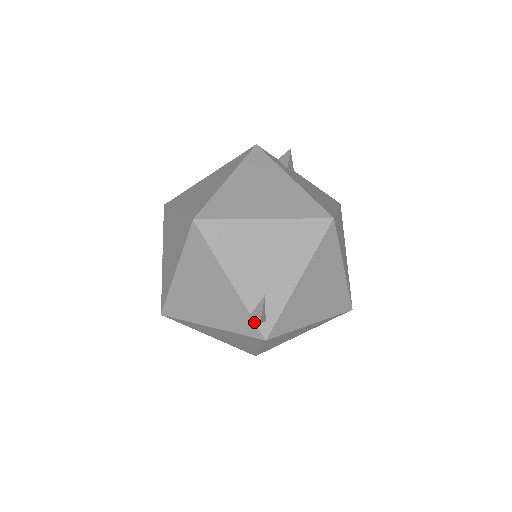
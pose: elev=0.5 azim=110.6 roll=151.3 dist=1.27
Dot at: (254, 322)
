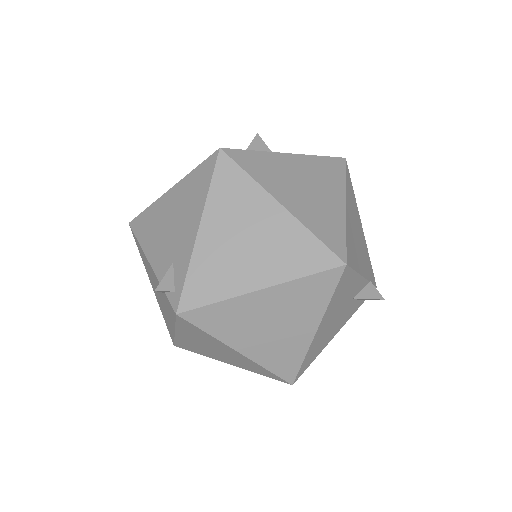
Dot at: (167, 297)
